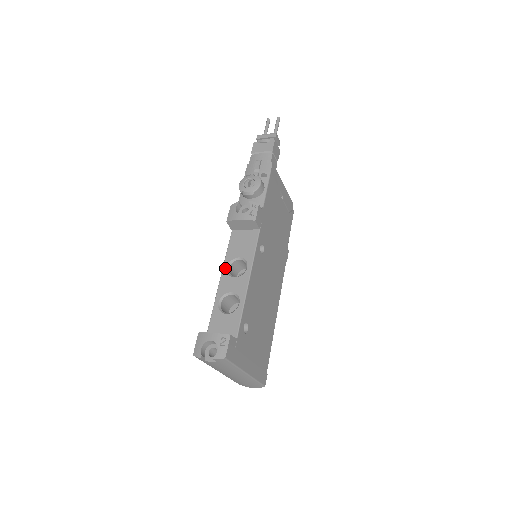
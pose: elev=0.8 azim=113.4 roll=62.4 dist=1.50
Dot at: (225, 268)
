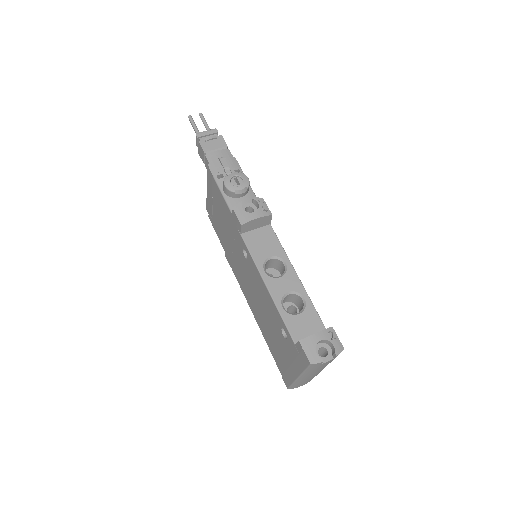
Dot at: (263, 272)
